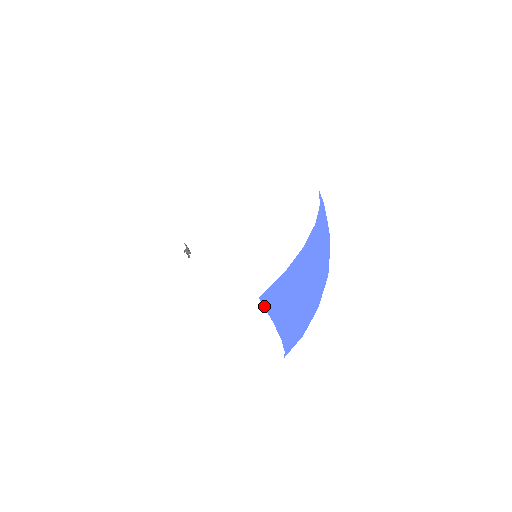
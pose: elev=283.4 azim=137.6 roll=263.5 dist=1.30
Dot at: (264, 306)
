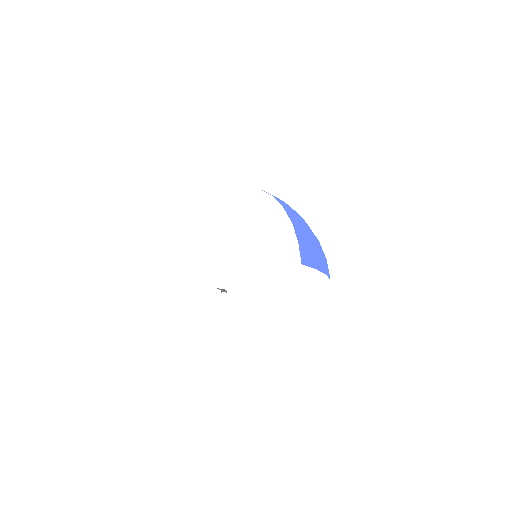
Dot at: occluded
